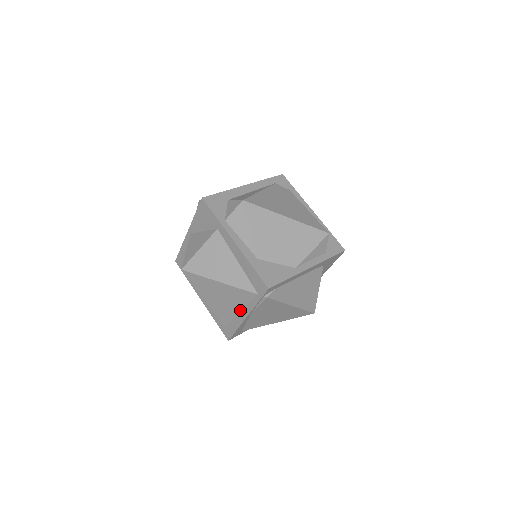
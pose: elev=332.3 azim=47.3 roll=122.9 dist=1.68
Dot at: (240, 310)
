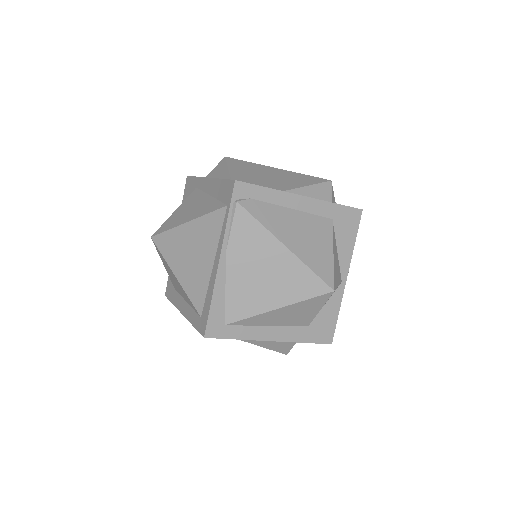
Dot at: (213, 259)
